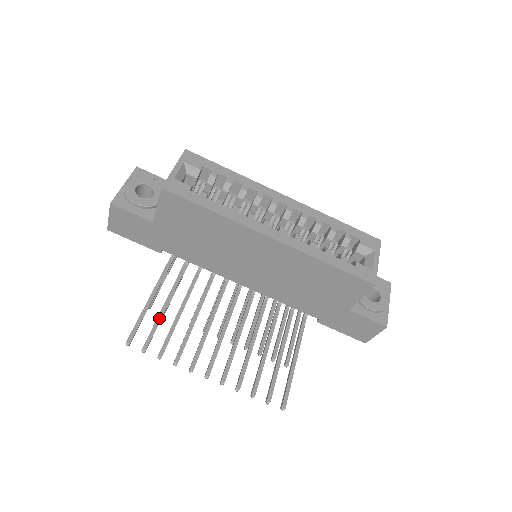
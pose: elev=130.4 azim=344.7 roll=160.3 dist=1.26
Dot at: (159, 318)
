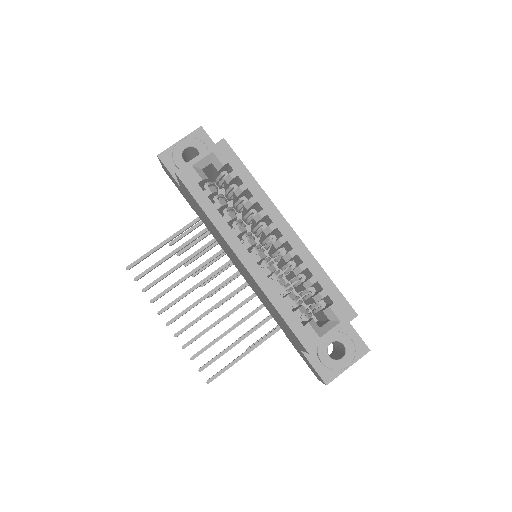
Dot at: (161, 261)
